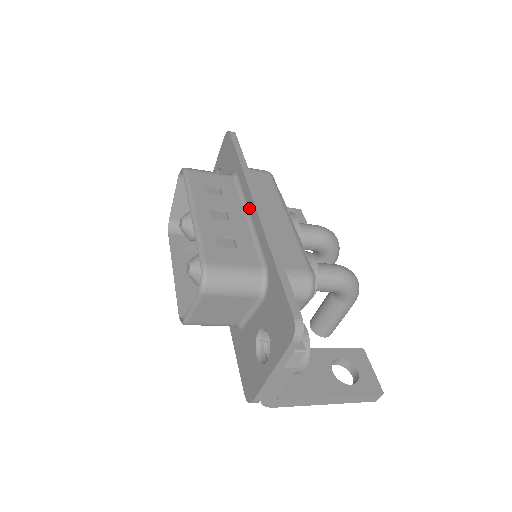
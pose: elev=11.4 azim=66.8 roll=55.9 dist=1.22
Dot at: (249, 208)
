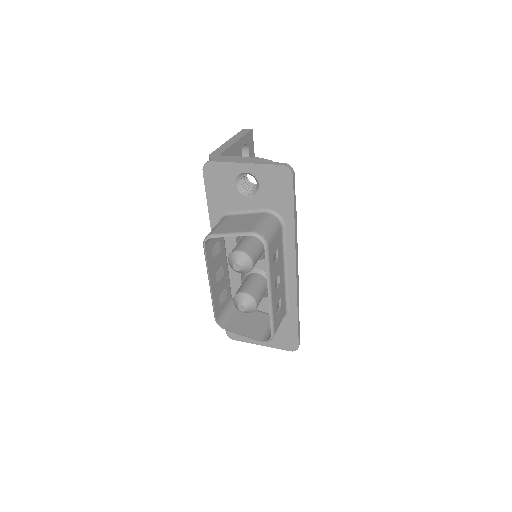
Dot at: (288, 265)
